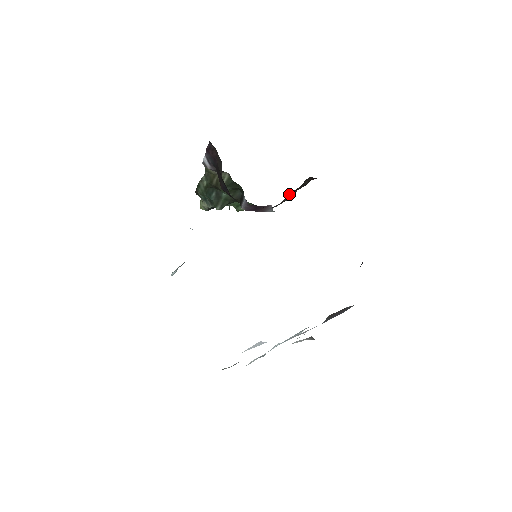
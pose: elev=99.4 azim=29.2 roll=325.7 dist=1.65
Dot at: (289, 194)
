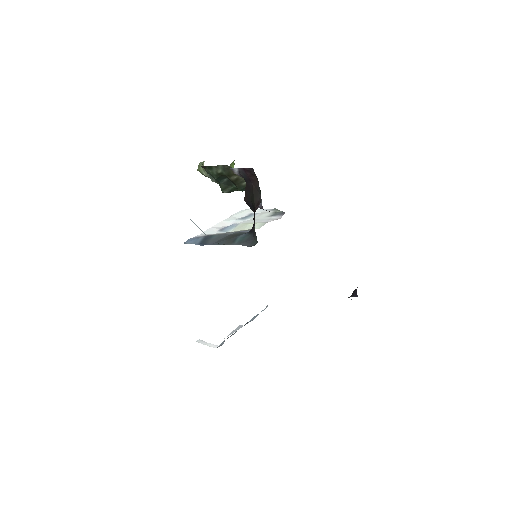
Dot at: occluded
